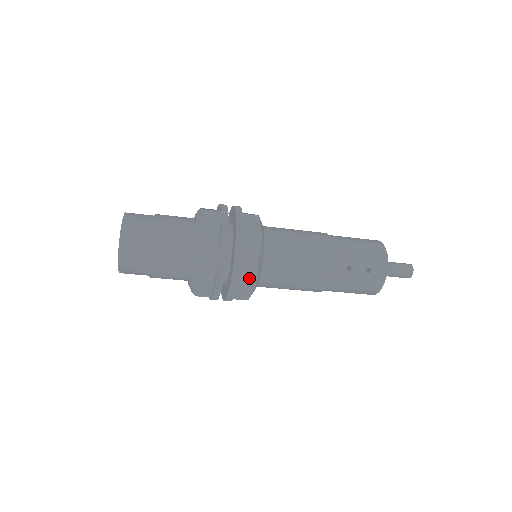
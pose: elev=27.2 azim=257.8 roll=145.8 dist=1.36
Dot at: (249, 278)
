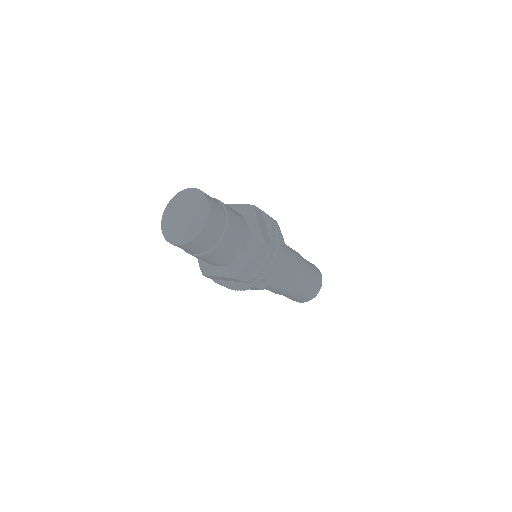
Dot at: (275, 270)
